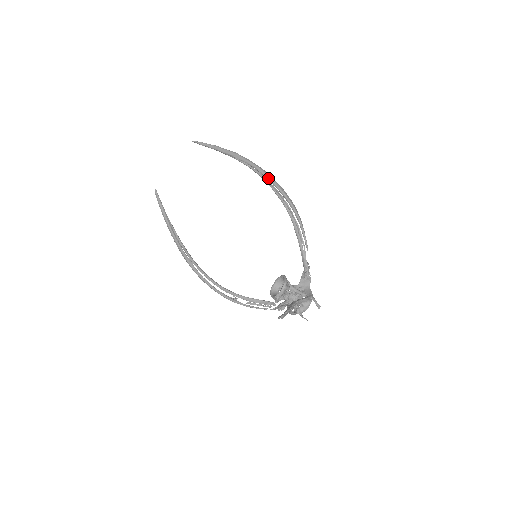
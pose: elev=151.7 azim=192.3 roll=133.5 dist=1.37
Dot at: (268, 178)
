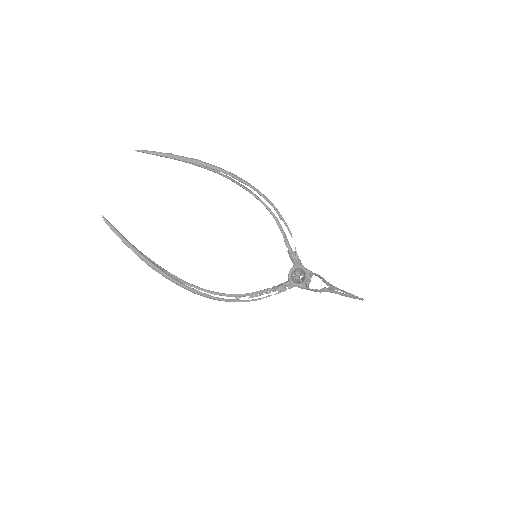
Dot at: (245, 183)
